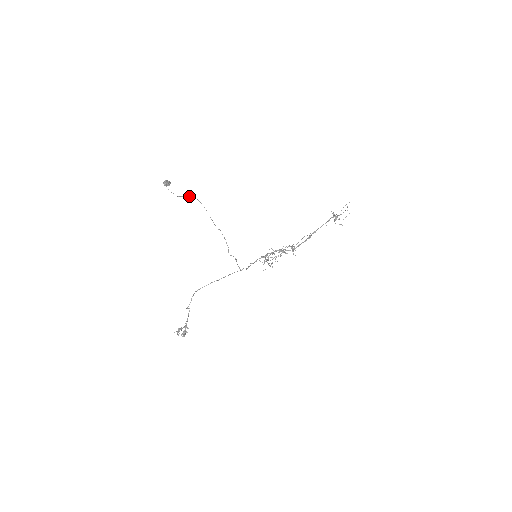
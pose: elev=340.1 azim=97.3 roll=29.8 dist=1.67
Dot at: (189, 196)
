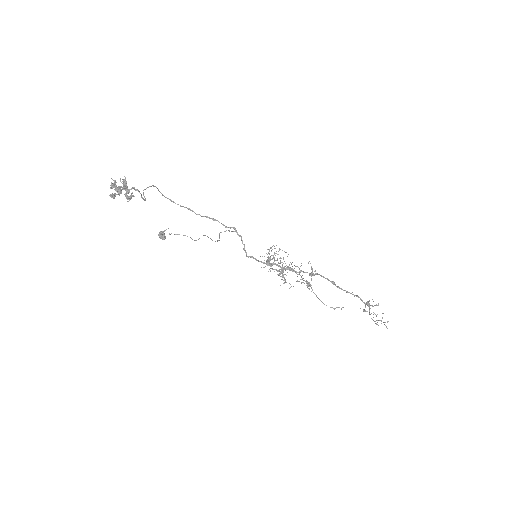
Dot at: (183, 235)
